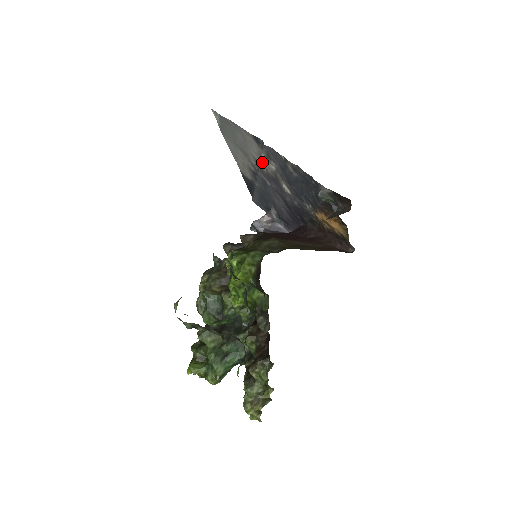
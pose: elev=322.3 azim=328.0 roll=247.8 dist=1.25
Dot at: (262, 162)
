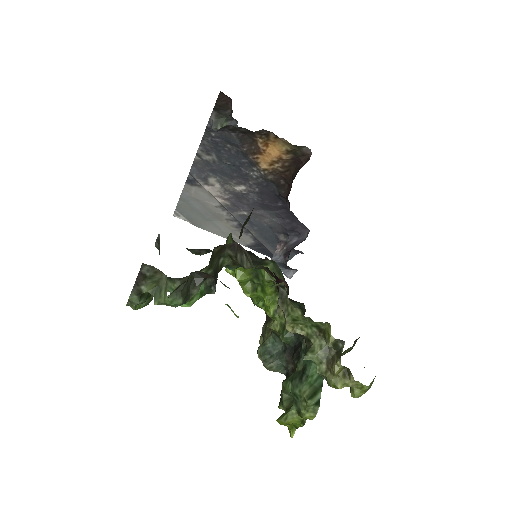
Dot at: (215, 197)
